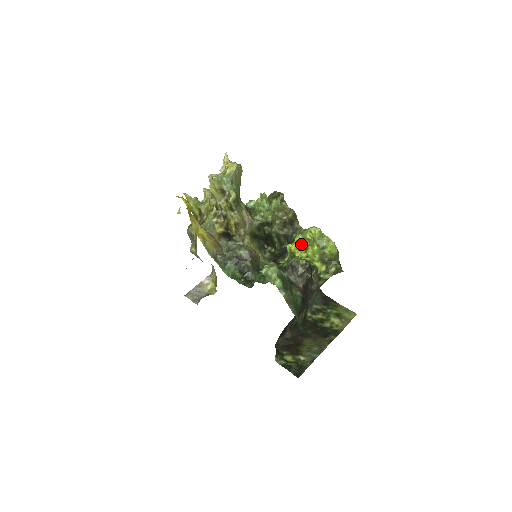
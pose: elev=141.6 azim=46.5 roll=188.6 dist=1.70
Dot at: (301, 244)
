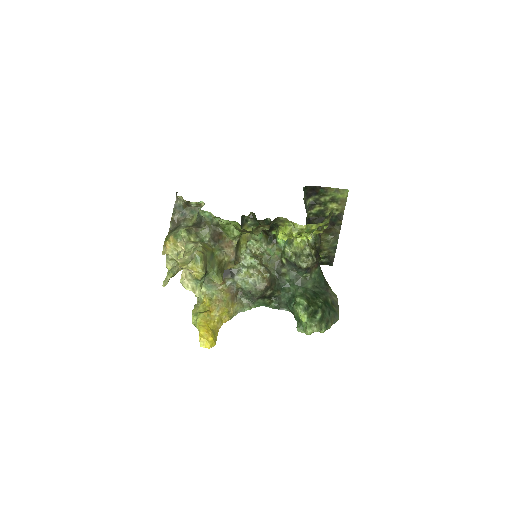
Dot at: (293, 237)
